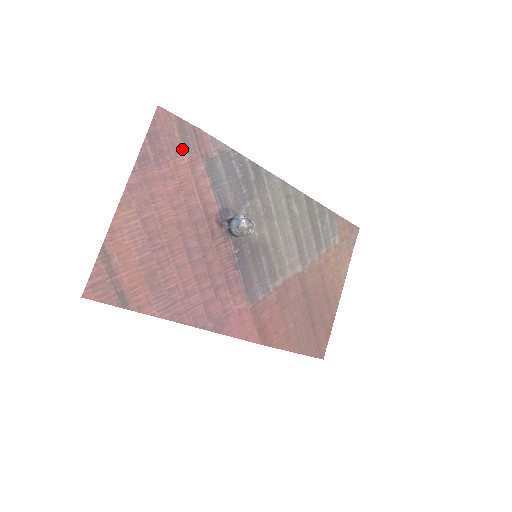
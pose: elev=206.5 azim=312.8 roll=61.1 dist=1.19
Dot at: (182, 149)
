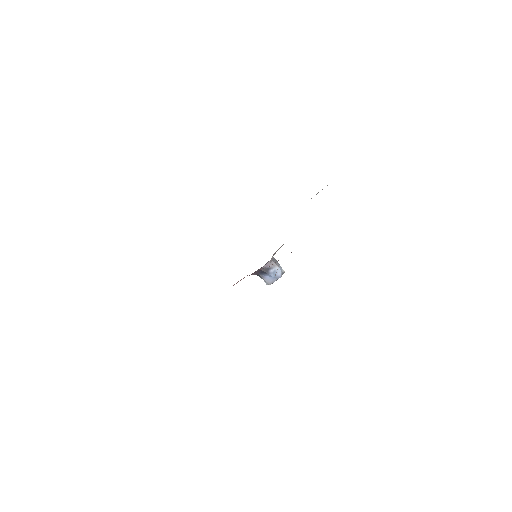
Dot at: occluded
